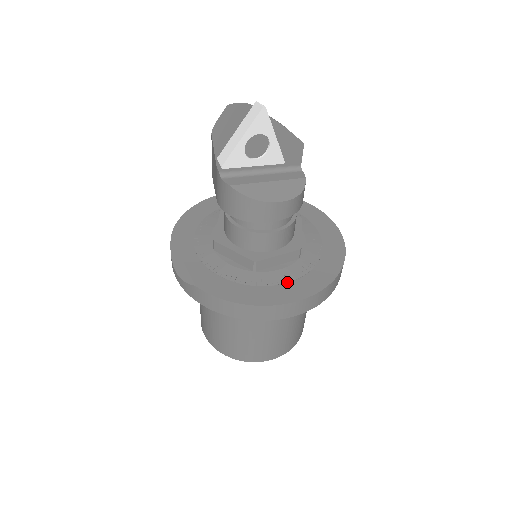
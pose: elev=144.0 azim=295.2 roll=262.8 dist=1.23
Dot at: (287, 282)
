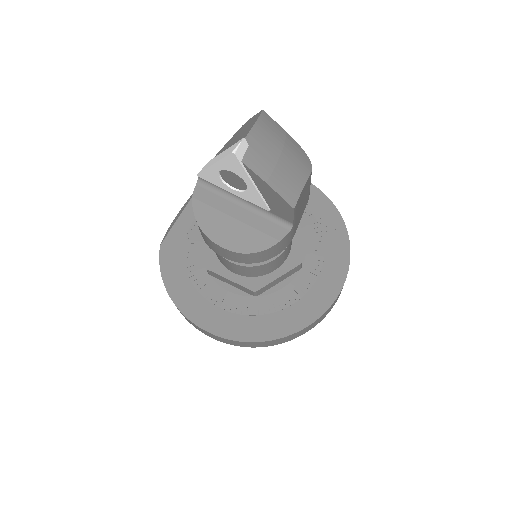
Dot at: (218, 306)
